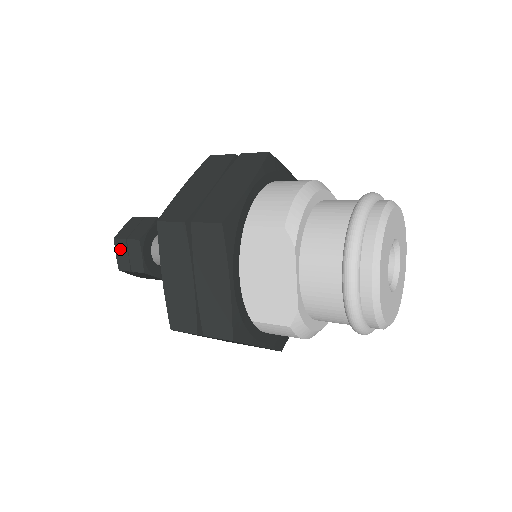
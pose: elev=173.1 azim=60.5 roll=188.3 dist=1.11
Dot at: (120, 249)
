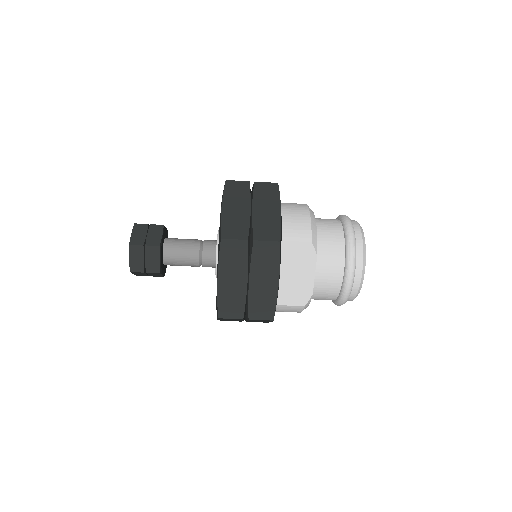
Dot at: (135, 254)
